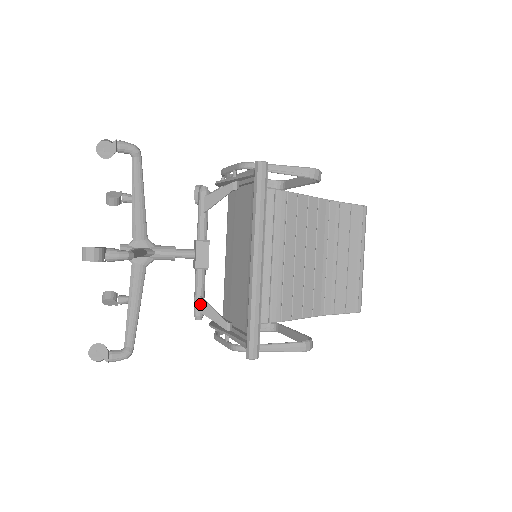
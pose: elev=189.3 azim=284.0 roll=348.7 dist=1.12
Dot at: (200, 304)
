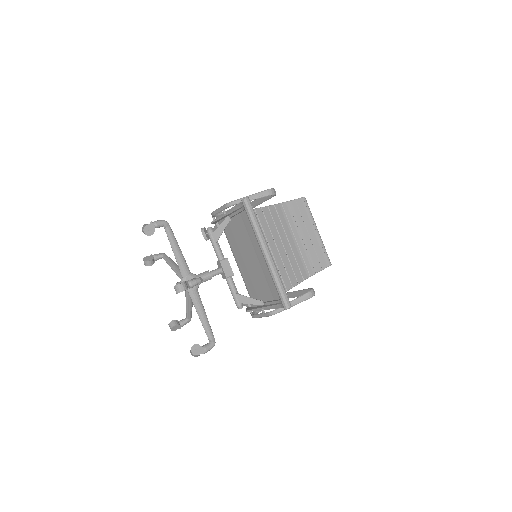
Dot at: (238, 298)
